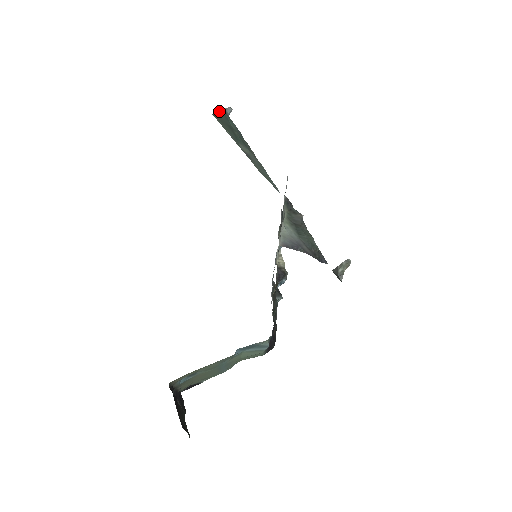
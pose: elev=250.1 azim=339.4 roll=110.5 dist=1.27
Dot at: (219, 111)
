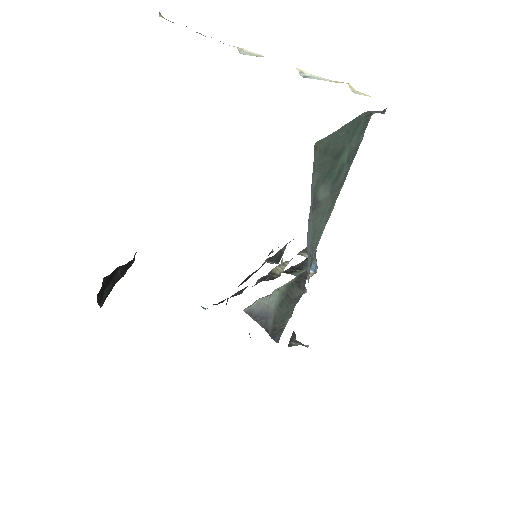
Dot at: (350, 121)
